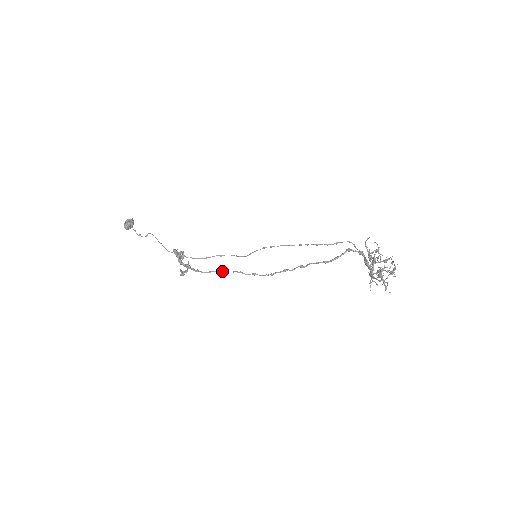
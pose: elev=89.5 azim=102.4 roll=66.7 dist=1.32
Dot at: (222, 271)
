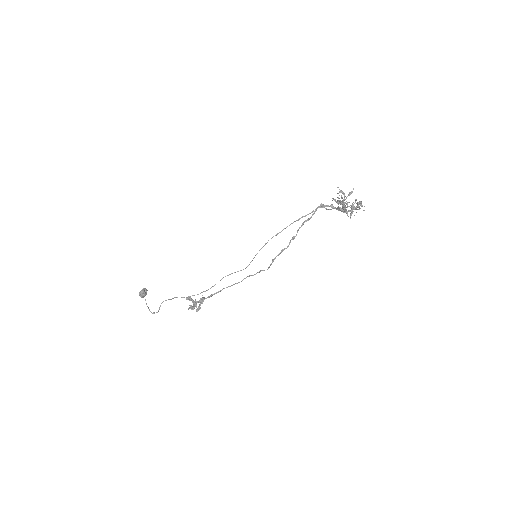
Dot at: (232, 285)
